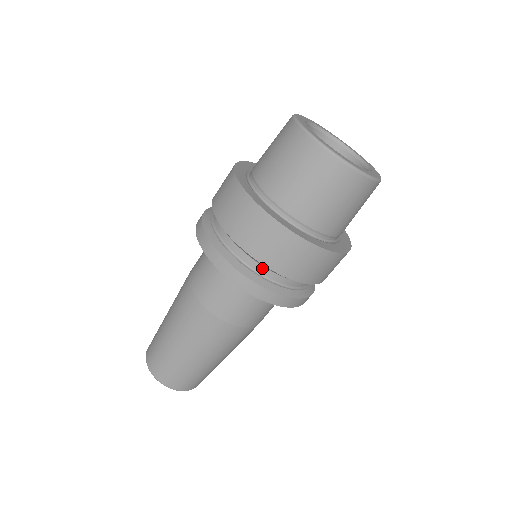
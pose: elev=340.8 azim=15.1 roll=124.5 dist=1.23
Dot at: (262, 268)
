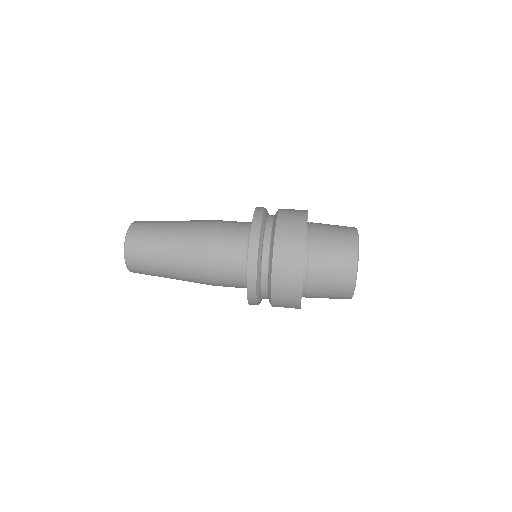
Dot at: (266, 288)
